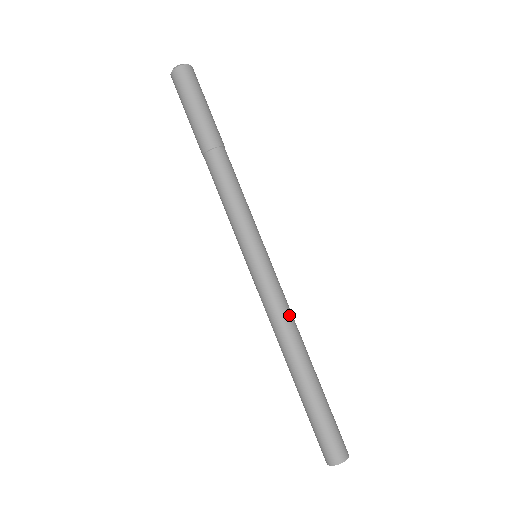
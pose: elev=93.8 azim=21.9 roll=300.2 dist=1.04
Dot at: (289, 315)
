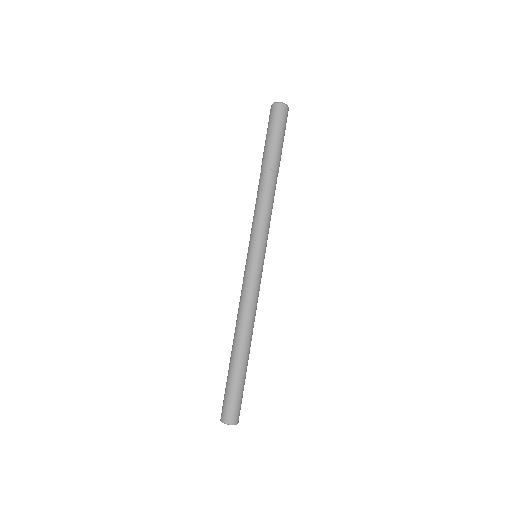
Dot at: (254, 307)
